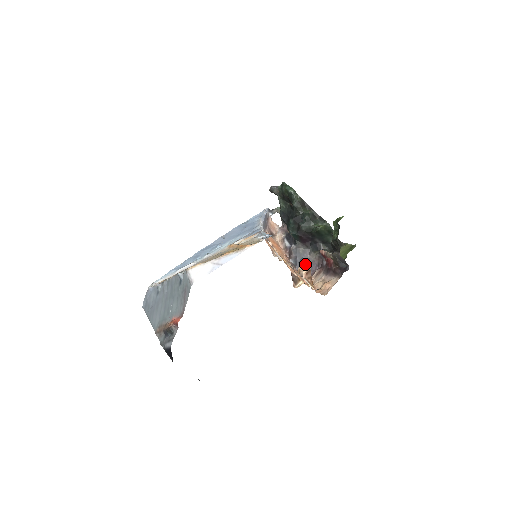
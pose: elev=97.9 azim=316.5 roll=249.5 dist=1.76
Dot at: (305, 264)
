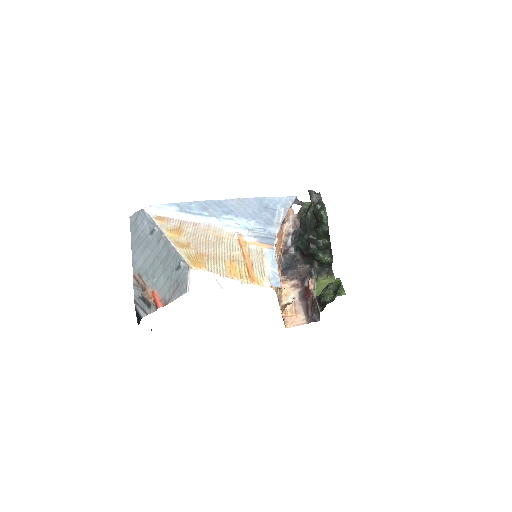
Dot at: (290, 293)
